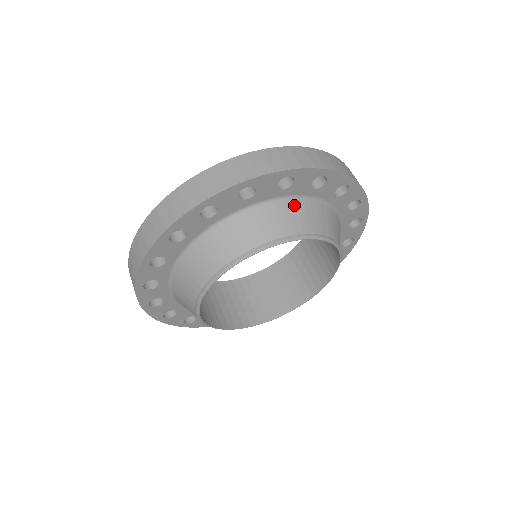
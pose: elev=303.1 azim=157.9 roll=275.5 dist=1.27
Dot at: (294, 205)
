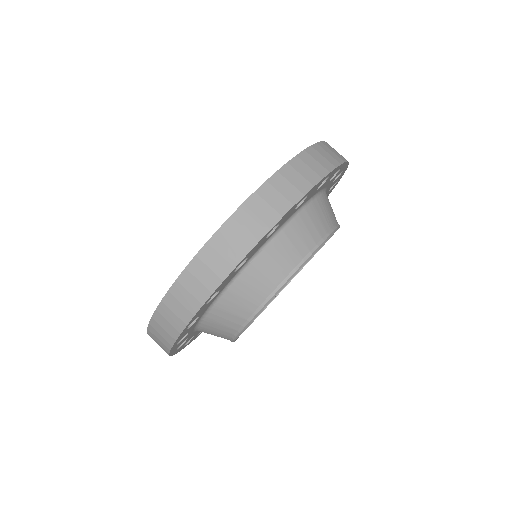
Dot at: (239, 284)
